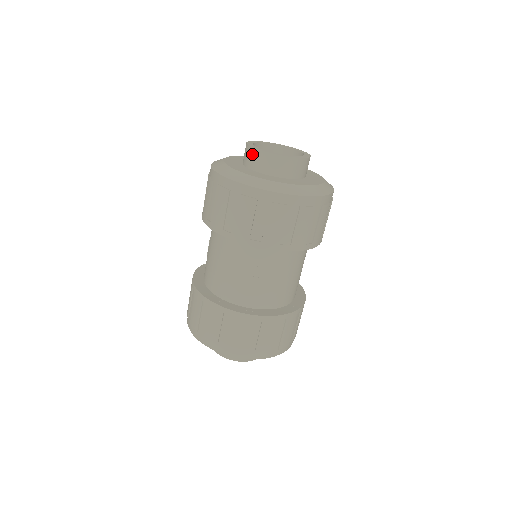
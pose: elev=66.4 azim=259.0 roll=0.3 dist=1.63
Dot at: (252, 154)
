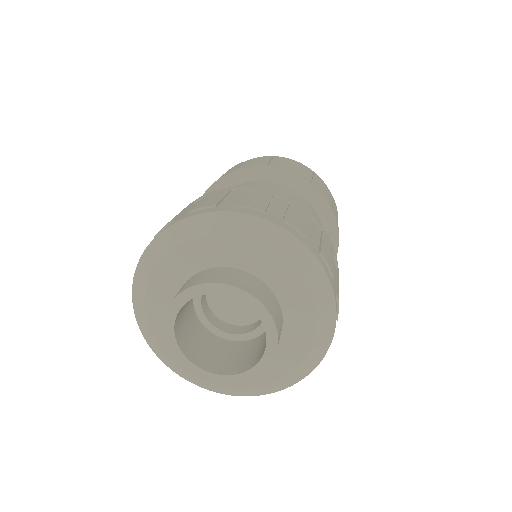
Dot at: occluded
